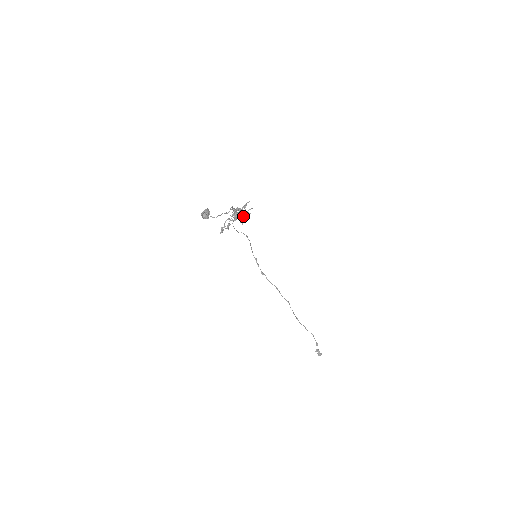
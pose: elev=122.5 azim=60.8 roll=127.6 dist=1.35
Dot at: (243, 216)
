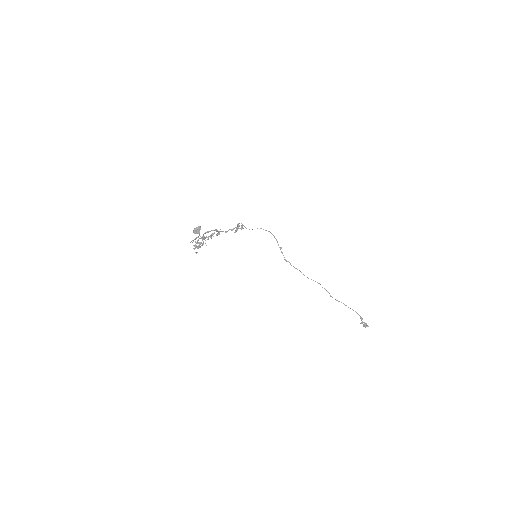
Dot at: (197, 248)
